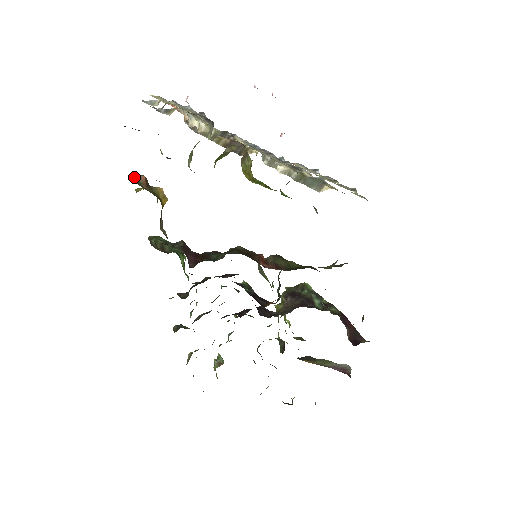
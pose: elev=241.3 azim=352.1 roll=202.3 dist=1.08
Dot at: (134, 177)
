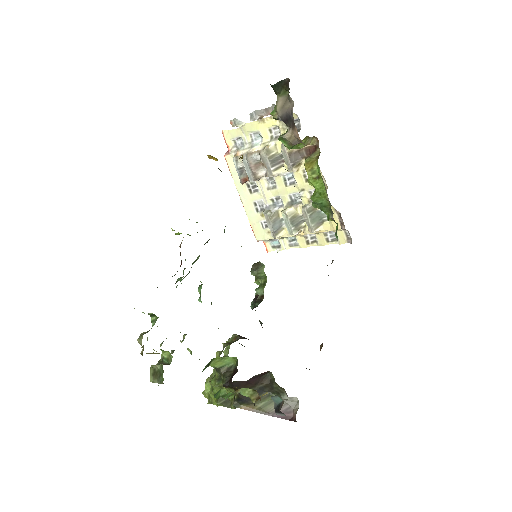
Dot at: occluded
